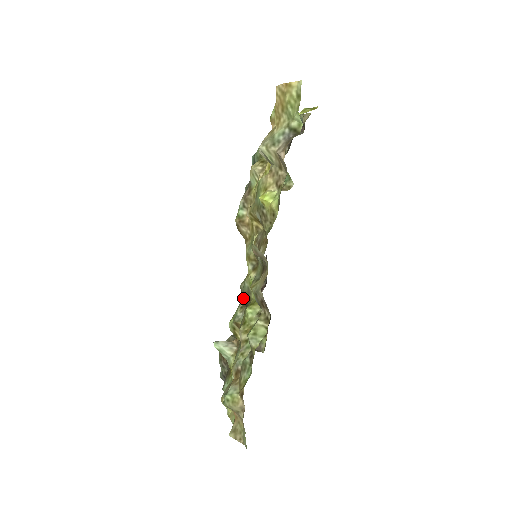
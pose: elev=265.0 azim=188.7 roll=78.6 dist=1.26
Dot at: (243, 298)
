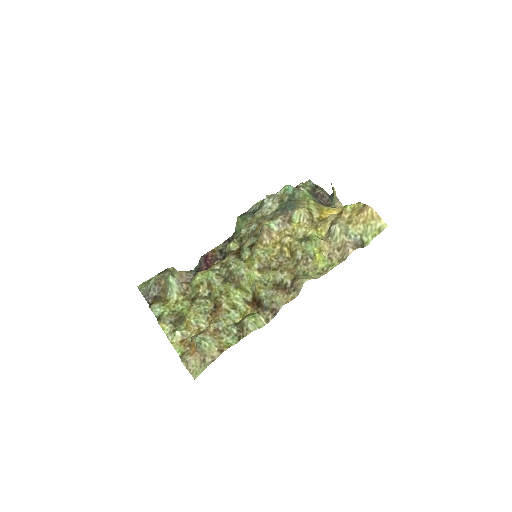
Dot at: (225, 271)
